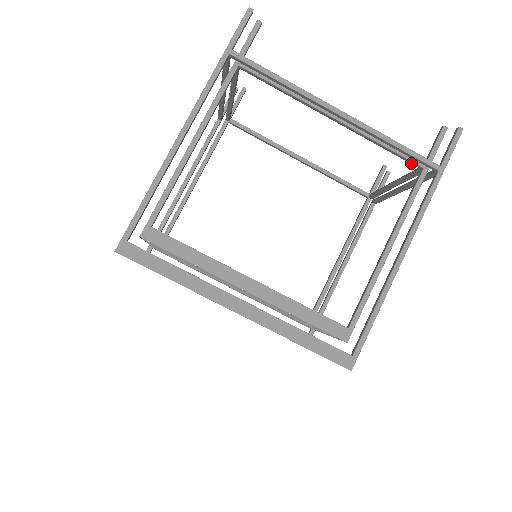
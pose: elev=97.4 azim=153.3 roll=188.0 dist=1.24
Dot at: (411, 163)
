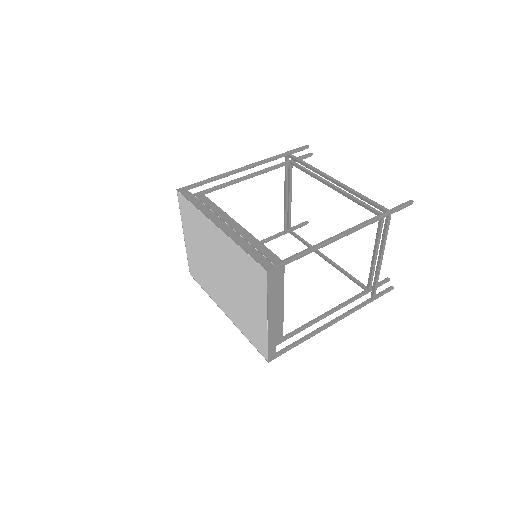
Dot at: (373, 212)
